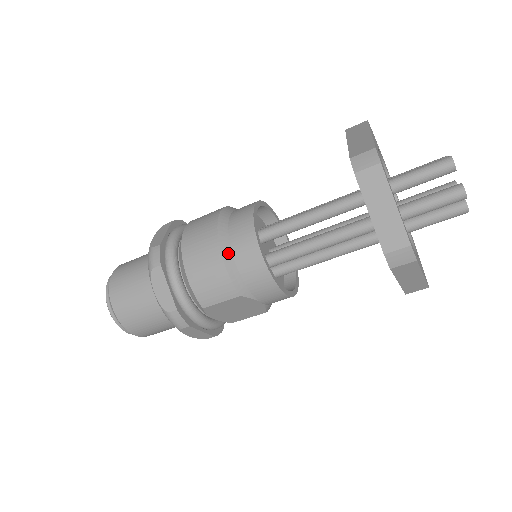
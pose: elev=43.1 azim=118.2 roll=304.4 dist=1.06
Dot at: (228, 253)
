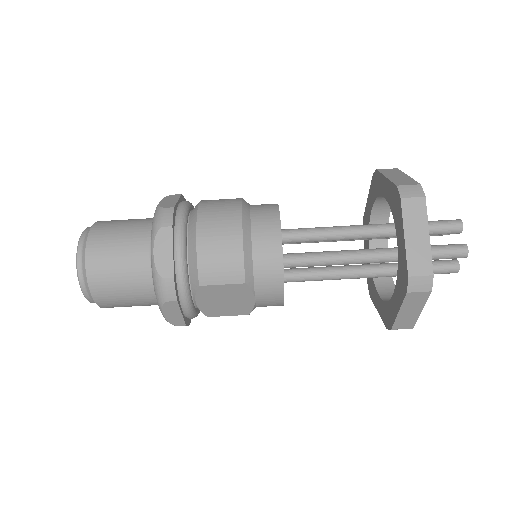
Dot at: (248, 237)
